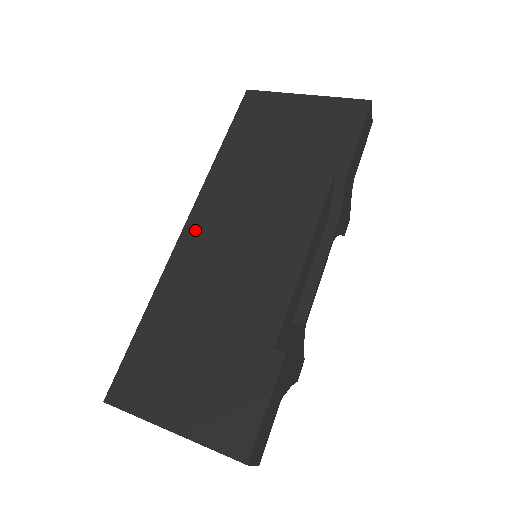
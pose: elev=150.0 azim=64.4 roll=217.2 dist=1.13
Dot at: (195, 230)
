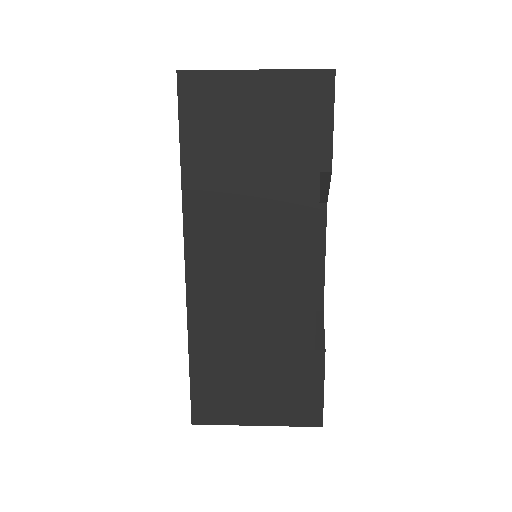
Dot at: (199, 267)
